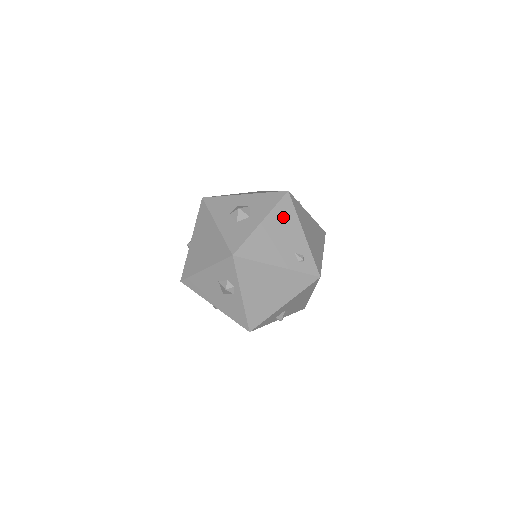
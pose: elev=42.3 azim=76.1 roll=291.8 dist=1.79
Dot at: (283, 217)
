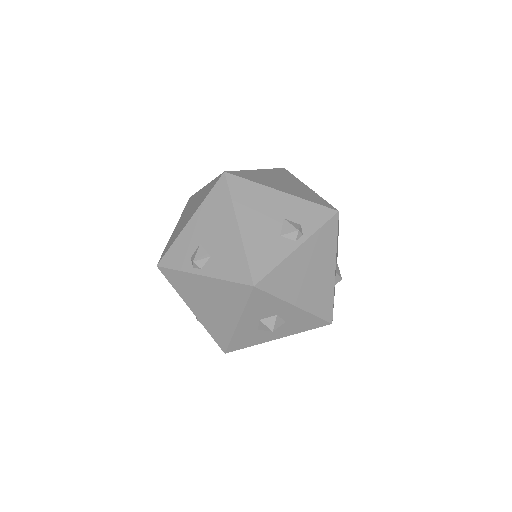
Dot at: occluded
